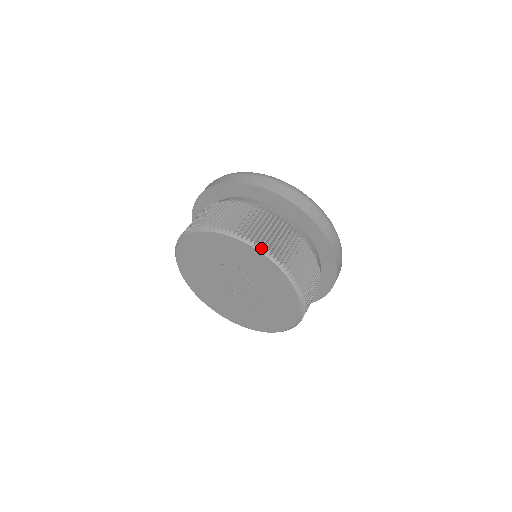
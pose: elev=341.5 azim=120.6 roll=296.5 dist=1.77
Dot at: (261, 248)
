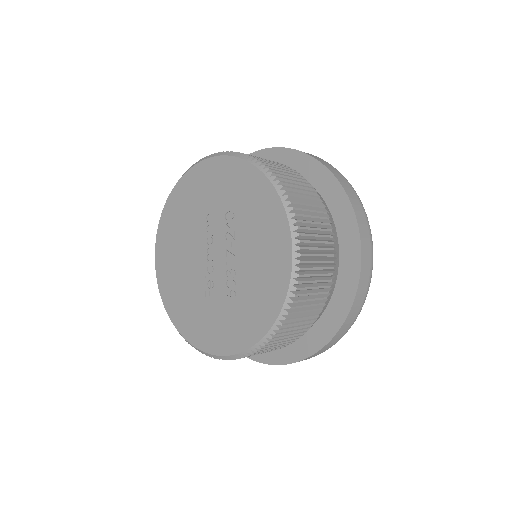
Dot at: (259, 164)
